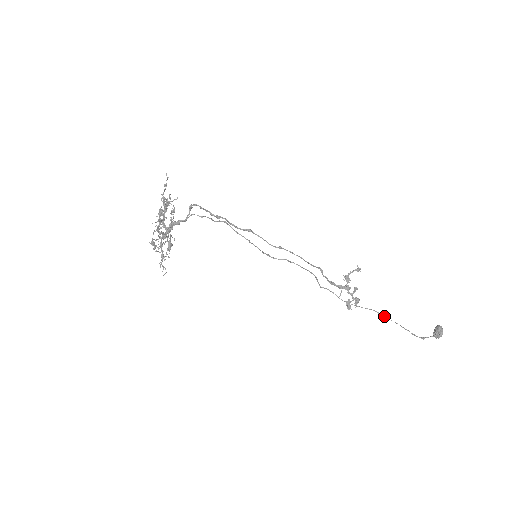
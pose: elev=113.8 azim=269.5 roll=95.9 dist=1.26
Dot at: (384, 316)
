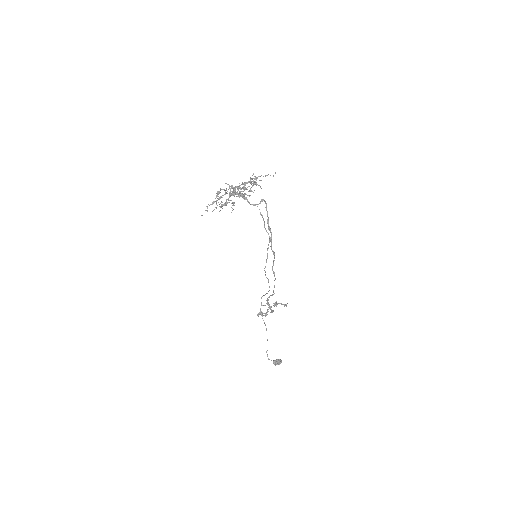
Dot at: occluded
